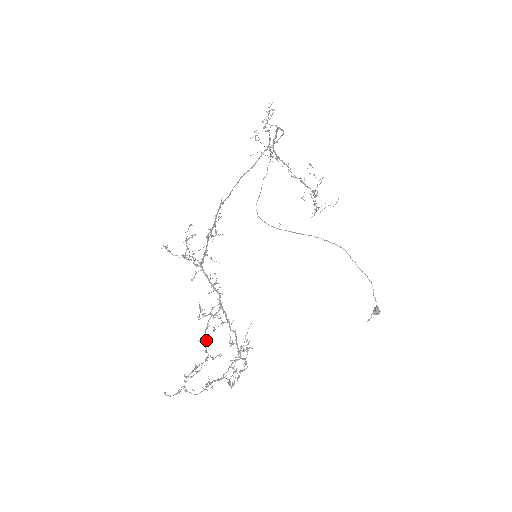
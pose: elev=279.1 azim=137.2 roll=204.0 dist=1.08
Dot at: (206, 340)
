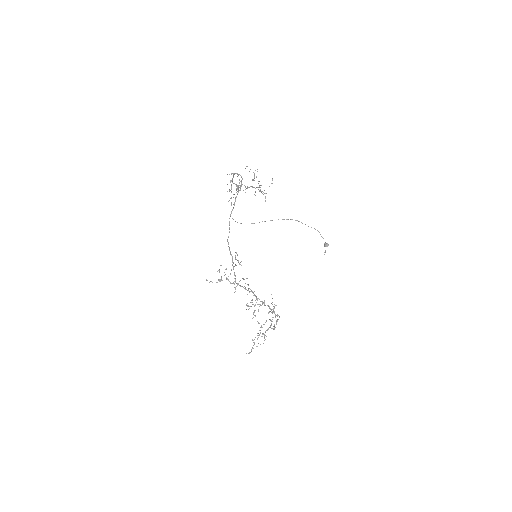
Dot at: occluded
